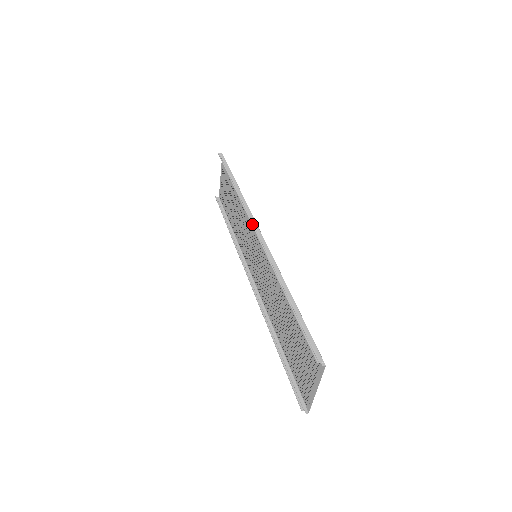
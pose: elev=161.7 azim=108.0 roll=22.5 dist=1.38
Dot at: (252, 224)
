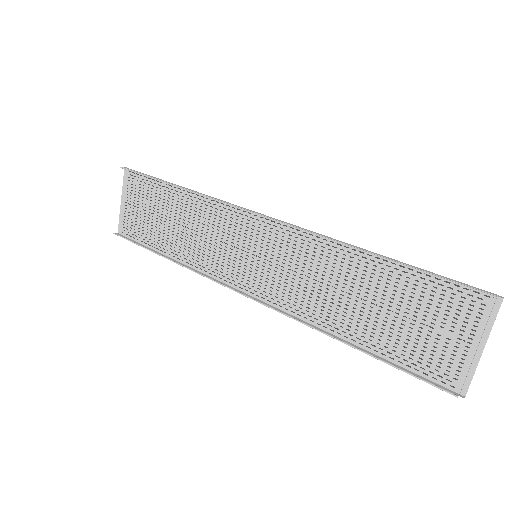
Dot at: (248, 210)
